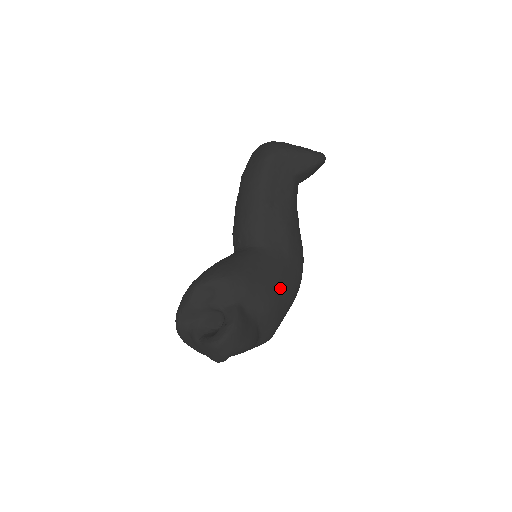
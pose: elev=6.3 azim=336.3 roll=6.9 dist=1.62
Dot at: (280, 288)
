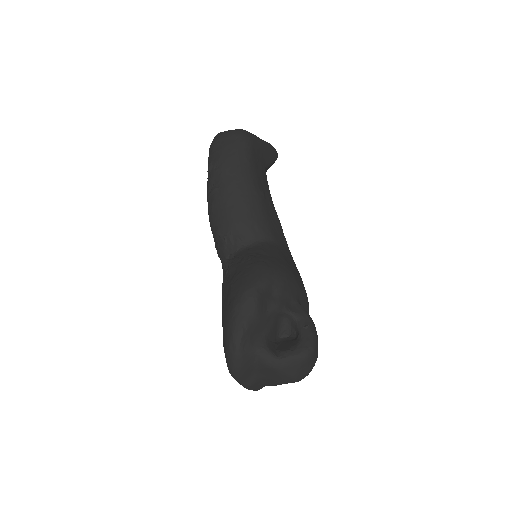
Dot at: occluded
